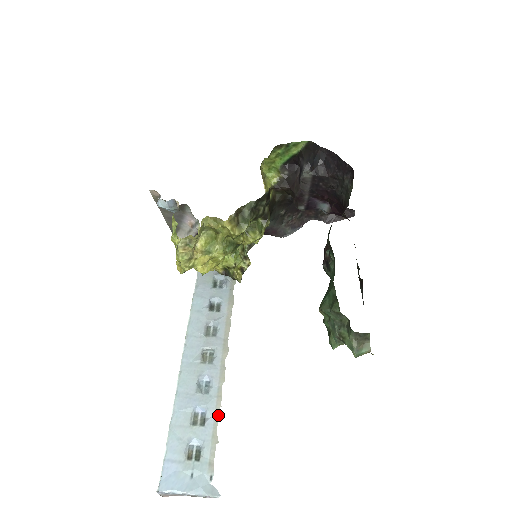
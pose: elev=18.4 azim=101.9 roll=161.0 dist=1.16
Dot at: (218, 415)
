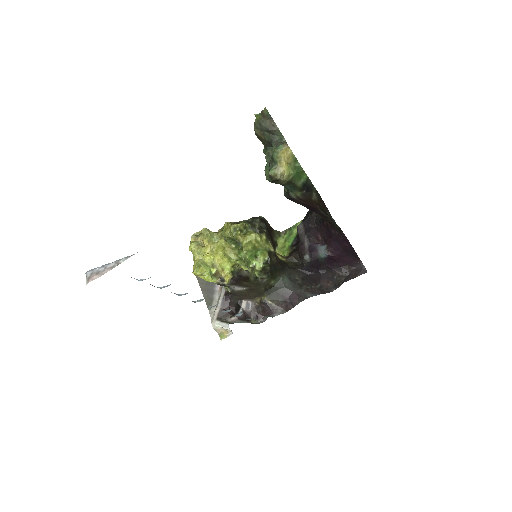
Dot at: occluded
